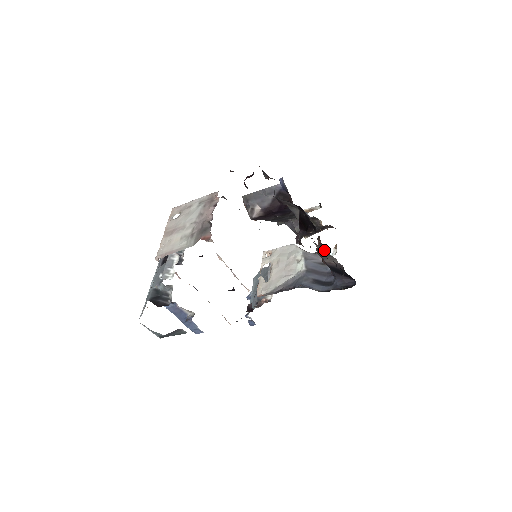
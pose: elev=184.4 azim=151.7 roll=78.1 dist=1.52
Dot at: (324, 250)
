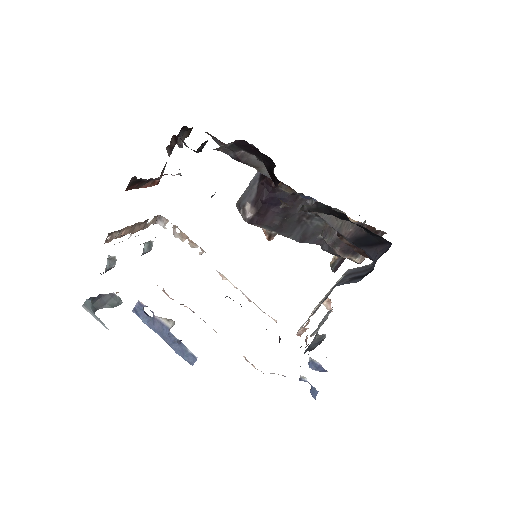
Dot at: (330, 216)
